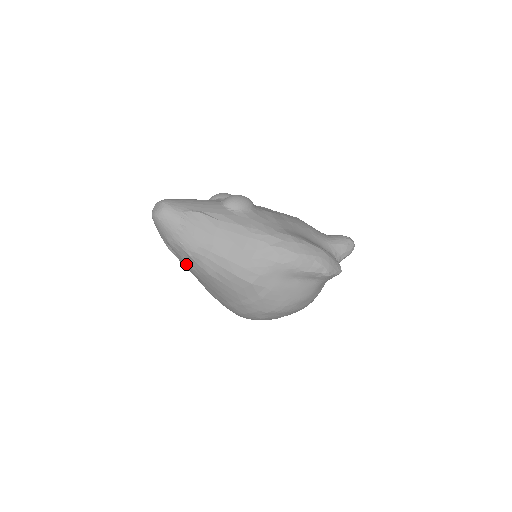
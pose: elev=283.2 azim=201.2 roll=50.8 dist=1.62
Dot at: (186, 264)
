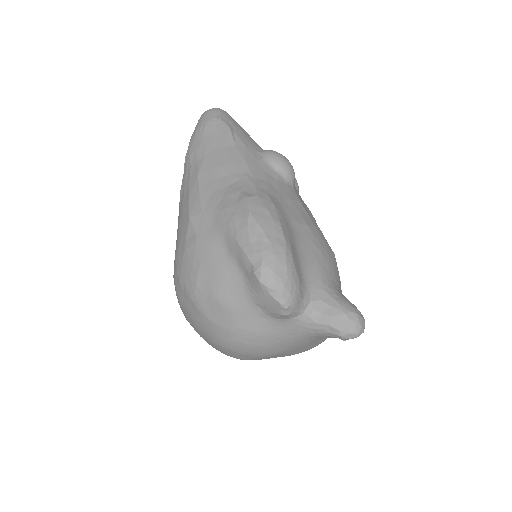
Dot at: occluded
